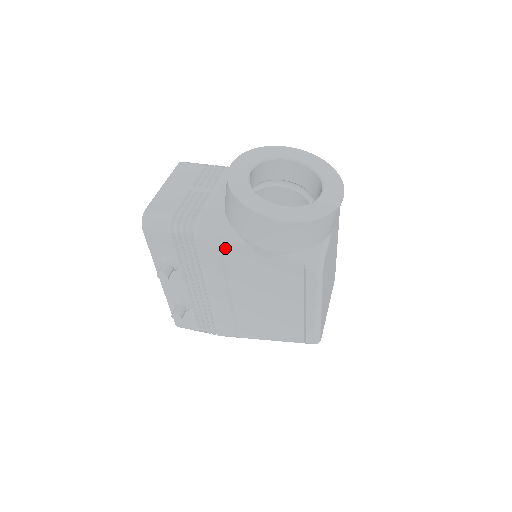
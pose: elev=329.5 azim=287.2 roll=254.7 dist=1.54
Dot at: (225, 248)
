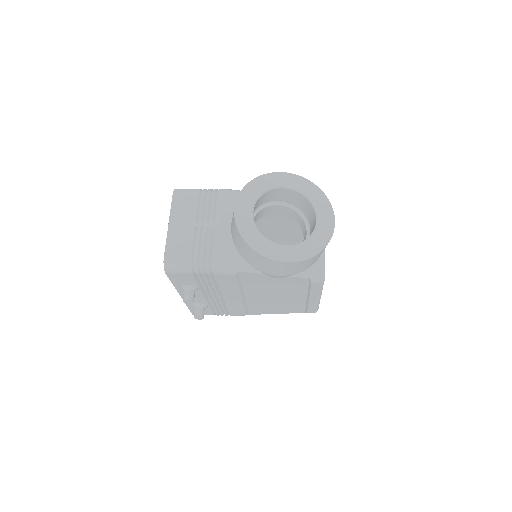
Dot at: (241, 276)
